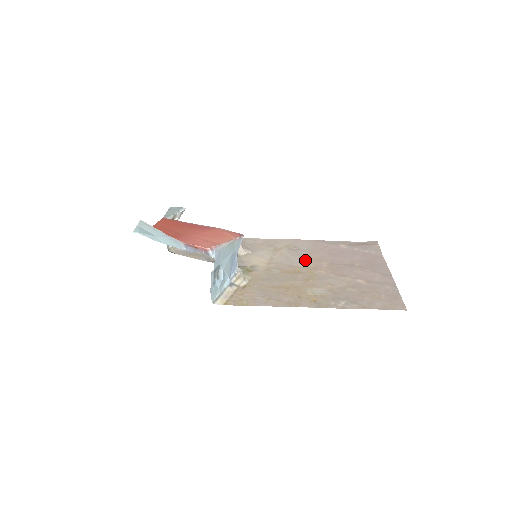
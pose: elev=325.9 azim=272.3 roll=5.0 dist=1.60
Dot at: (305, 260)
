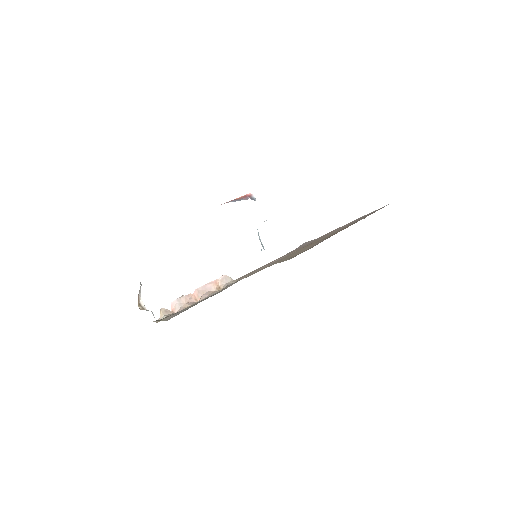
Dot at: occluded
